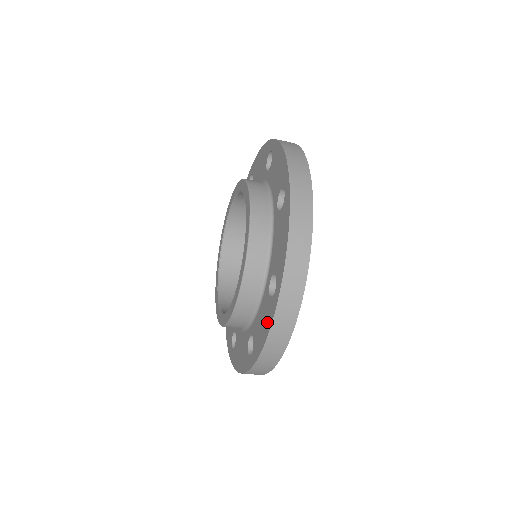
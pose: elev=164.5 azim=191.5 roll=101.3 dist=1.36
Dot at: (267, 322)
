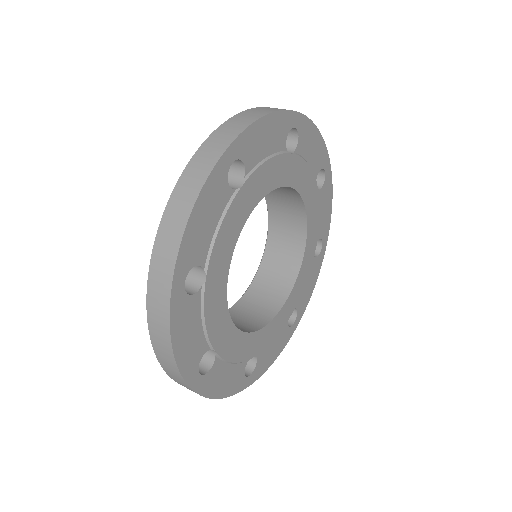
Dot at: occluded
